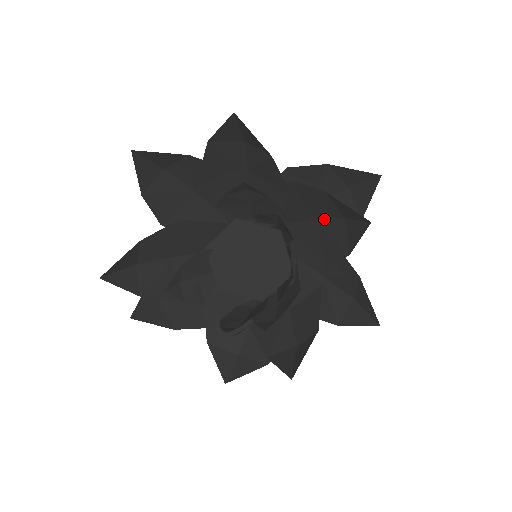
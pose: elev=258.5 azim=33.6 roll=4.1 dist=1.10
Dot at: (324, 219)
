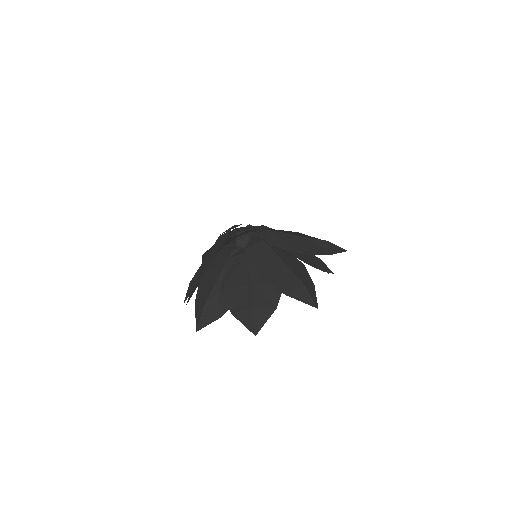
Dot at: occluded
